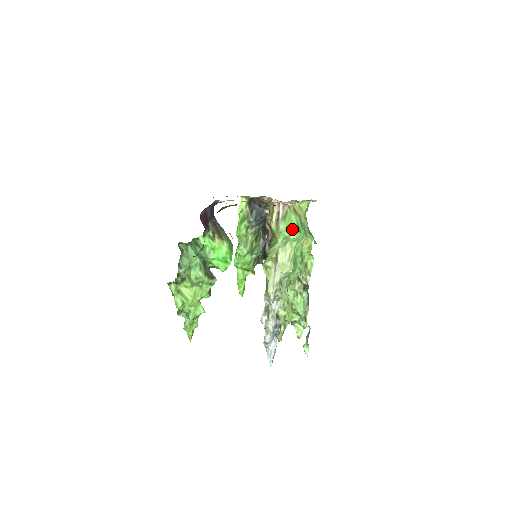
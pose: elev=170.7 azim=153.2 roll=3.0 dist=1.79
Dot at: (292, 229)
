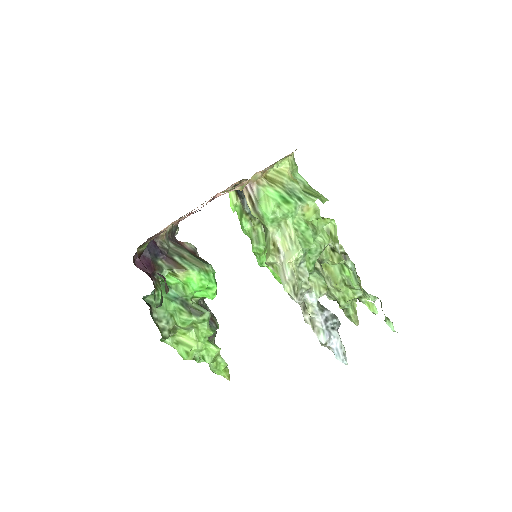
Dot at: (275, 206)
